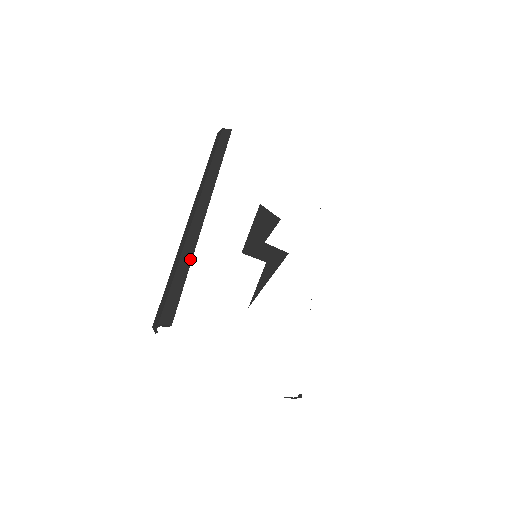
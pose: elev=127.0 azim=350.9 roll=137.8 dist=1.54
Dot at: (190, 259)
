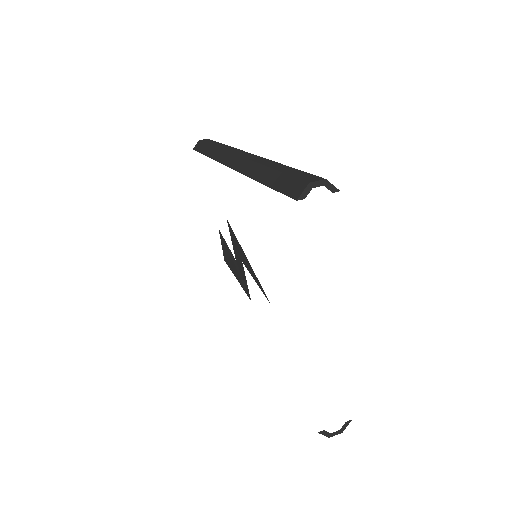
Dot at: occluded
